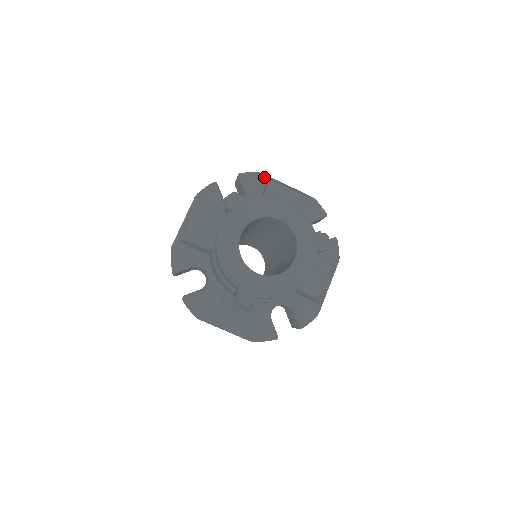
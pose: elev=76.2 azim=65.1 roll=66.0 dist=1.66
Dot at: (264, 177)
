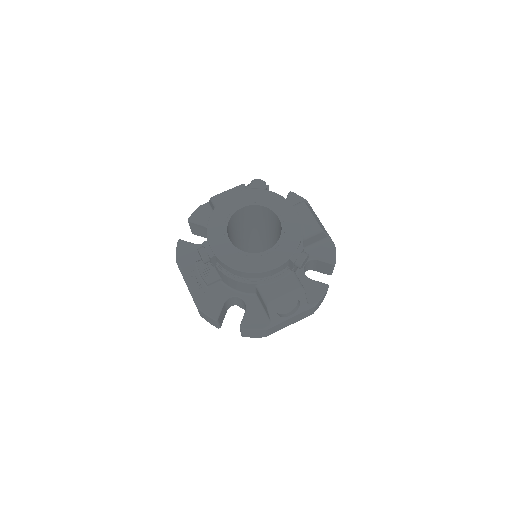
Dot at: occluded
